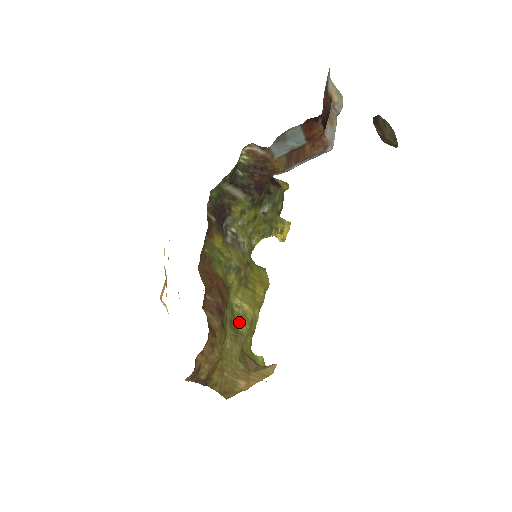
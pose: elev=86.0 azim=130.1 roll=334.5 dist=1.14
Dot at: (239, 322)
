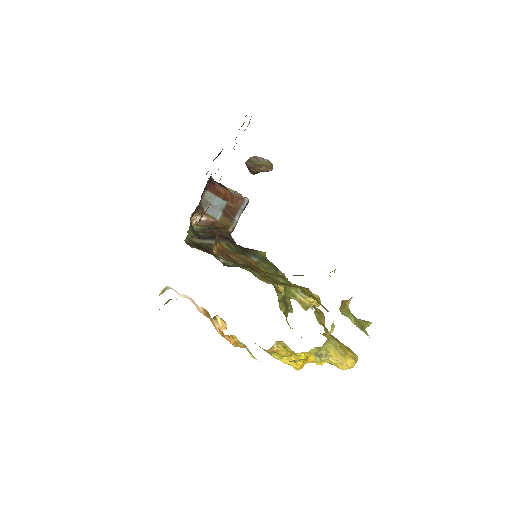
Dot at: occluded
